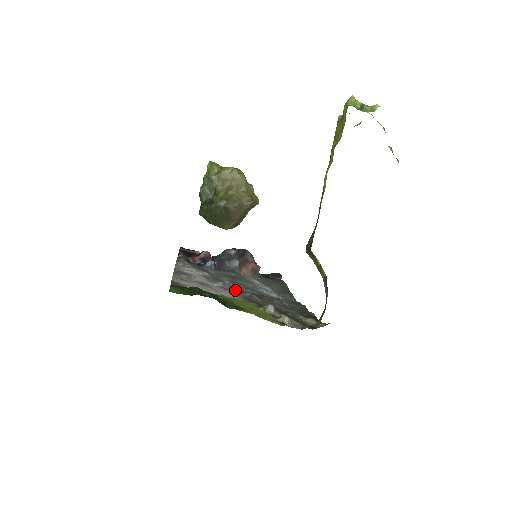
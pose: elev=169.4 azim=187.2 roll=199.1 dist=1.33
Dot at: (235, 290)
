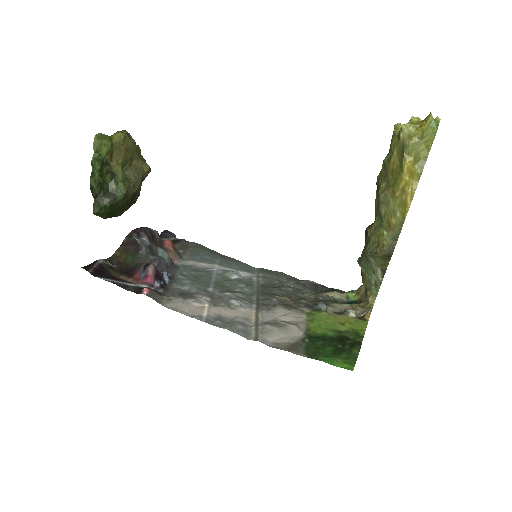
Dot at: (255, 301)
